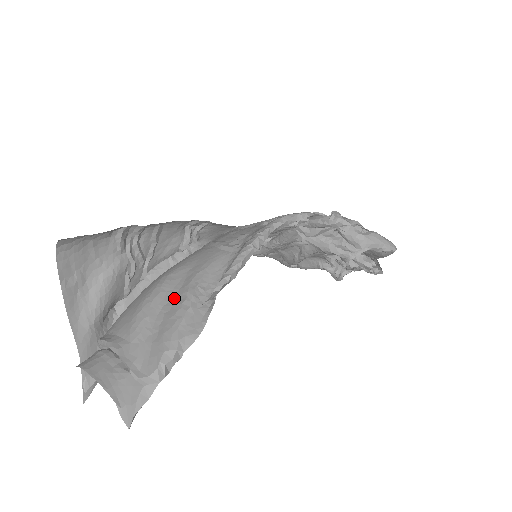
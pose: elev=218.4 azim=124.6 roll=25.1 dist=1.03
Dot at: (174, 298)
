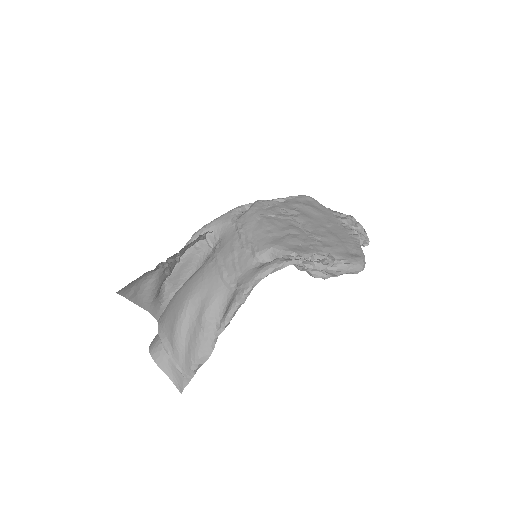
Dot at: (194, 324)
